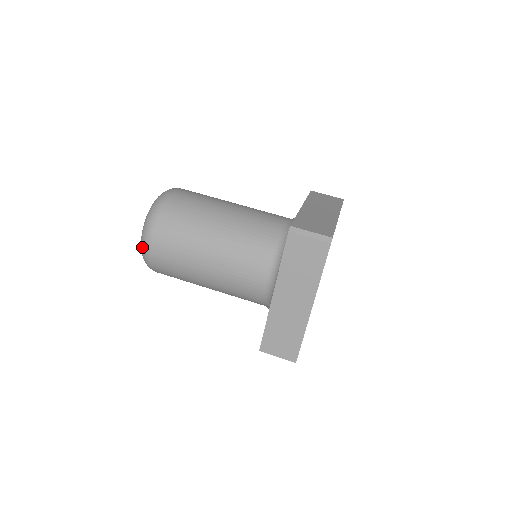
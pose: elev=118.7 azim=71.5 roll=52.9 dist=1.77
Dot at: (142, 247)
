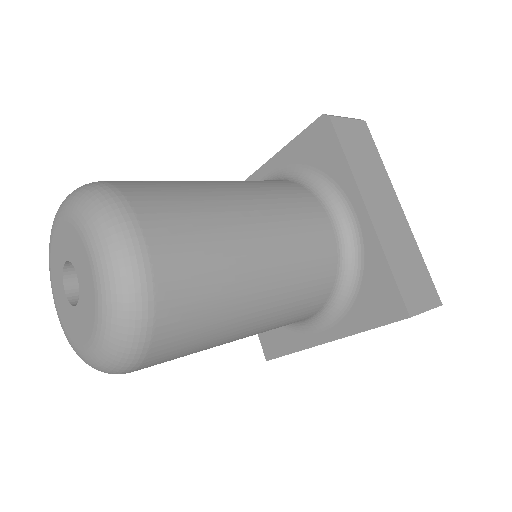
Dot at: (119, 263)
